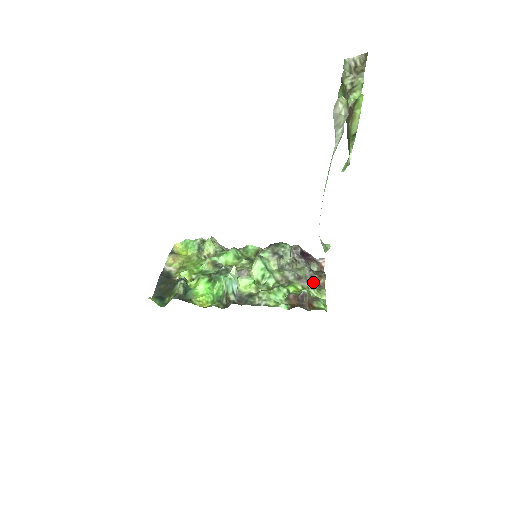
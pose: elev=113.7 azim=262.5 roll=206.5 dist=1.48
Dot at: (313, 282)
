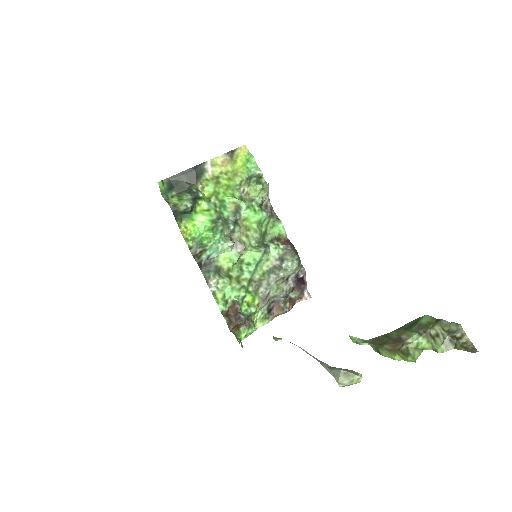
Dot at: (274, 305)
